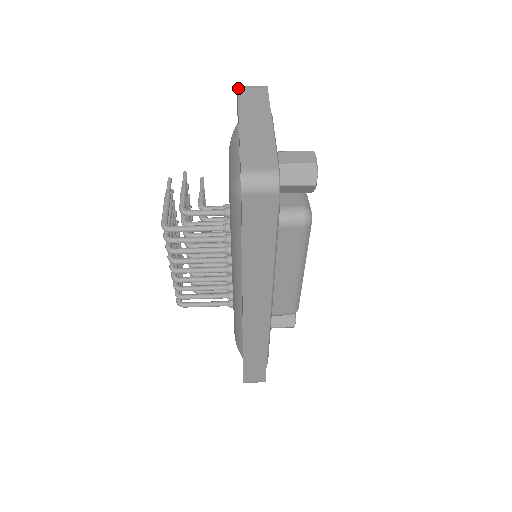
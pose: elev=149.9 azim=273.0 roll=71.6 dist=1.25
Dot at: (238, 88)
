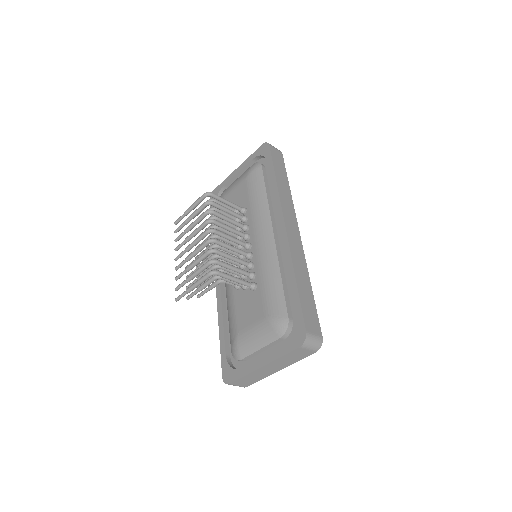
Dot at: (215, 189)
